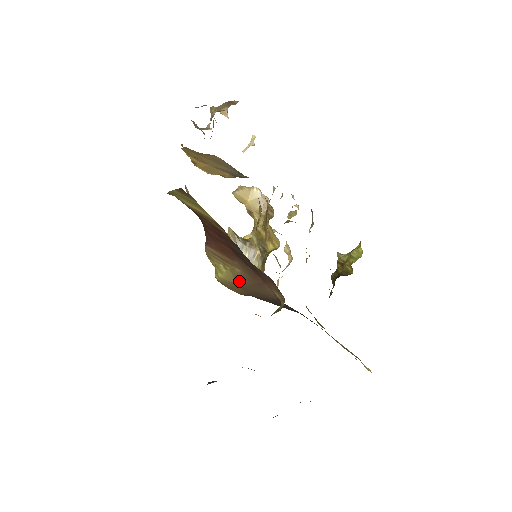
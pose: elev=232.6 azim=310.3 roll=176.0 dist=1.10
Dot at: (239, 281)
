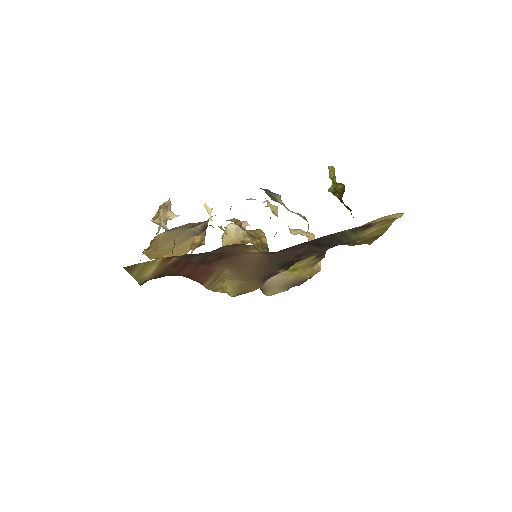
Dot at: (238, 278)
